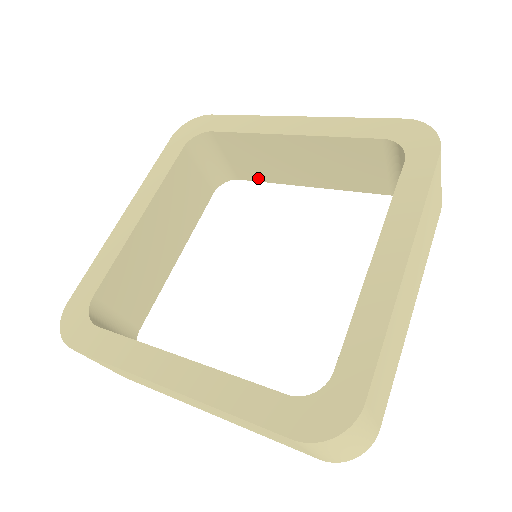
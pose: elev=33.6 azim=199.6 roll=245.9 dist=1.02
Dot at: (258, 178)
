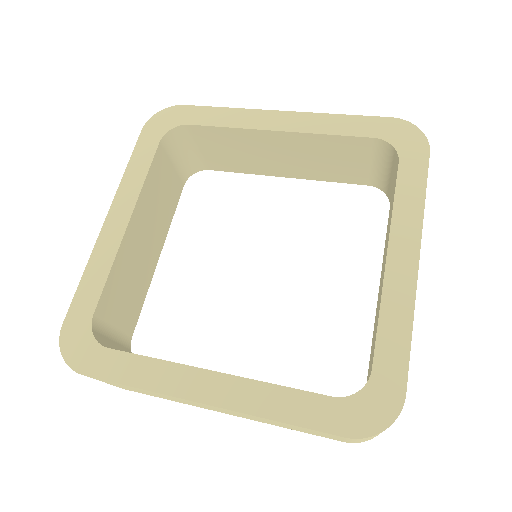
Dot at: (232, 169)
